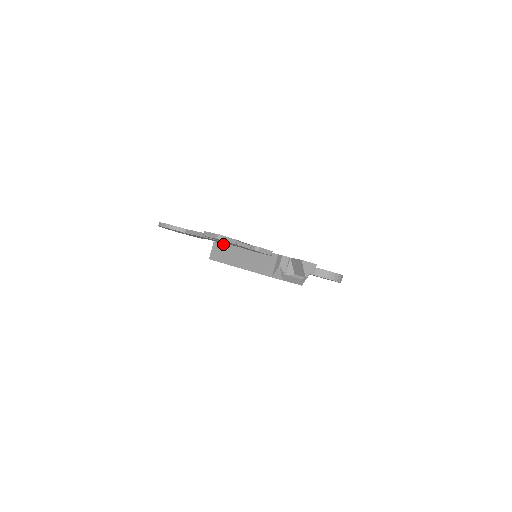
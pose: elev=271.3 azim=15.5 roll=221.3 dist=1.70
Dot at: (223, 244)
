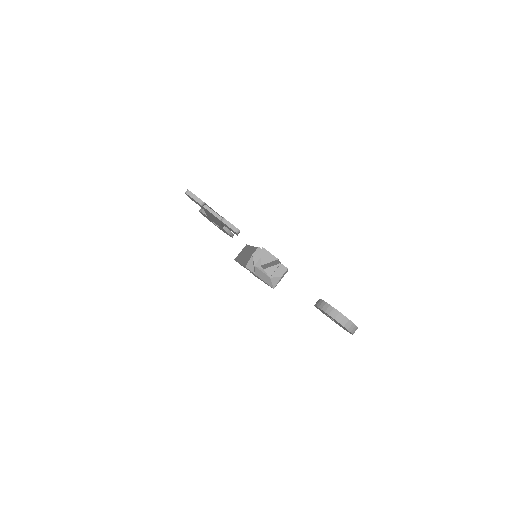
Dot at: (246, 247)
